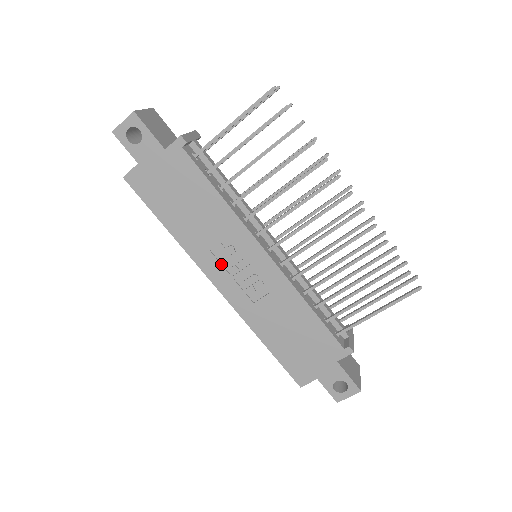
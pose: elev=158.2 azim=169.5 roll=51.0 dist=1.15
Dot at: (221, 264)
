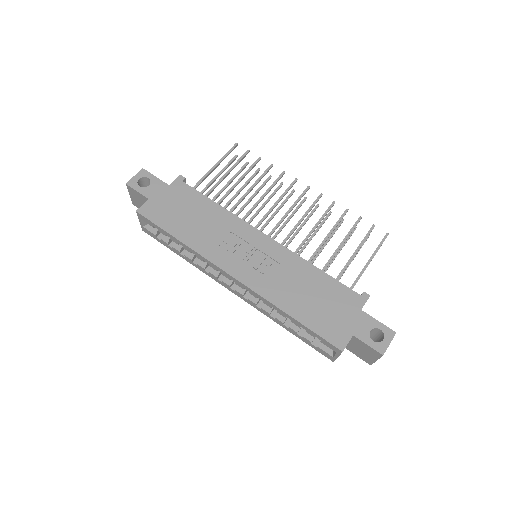
Dot at: (231, 255)
